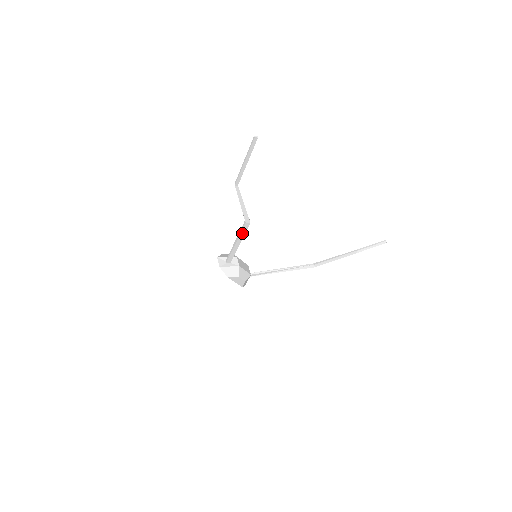
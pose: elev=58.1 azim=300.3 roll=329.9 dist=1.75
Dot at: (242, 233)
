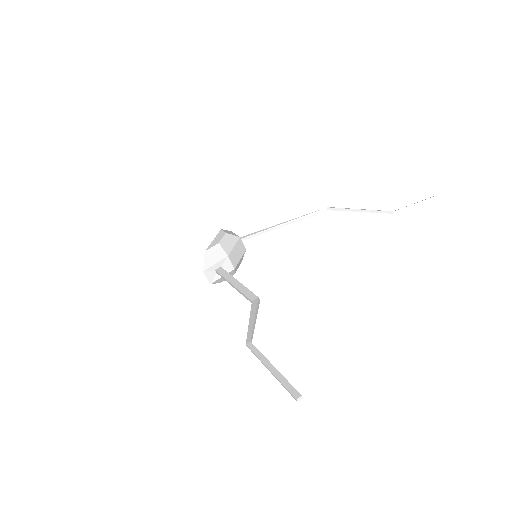
Dot at: (245, 294)
